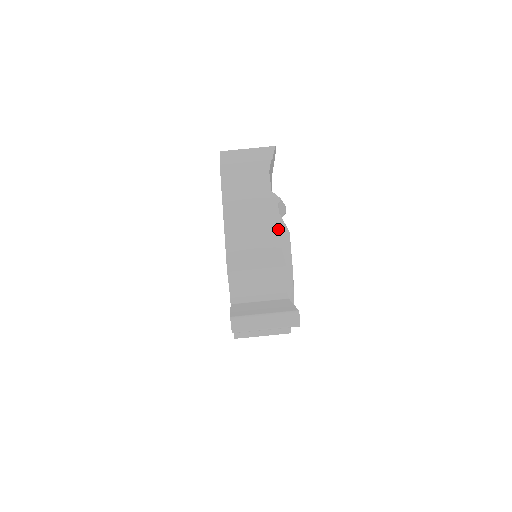
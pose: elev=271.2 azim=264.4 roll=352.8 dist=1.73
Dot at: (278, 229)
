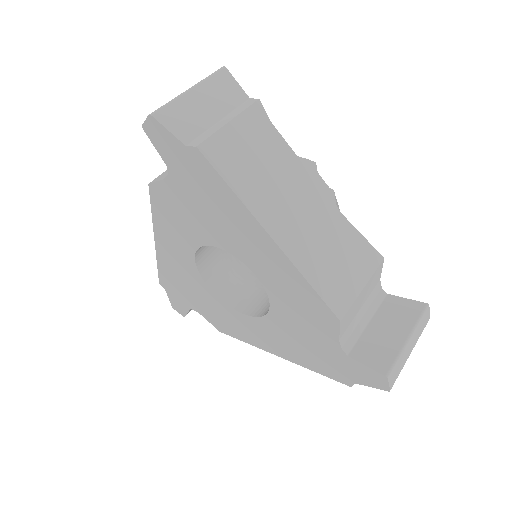
Dot at: occluded
